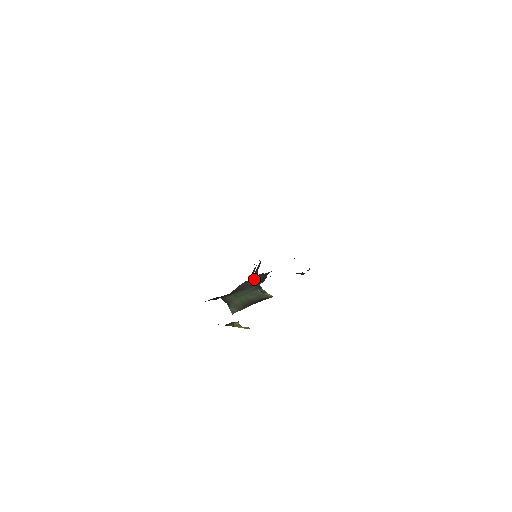
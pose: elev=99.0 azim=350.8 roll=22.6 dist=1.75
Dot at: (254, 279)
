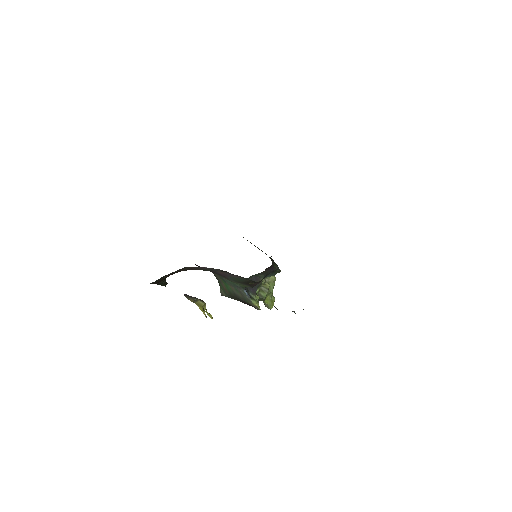
Dot at: (235, 275)
